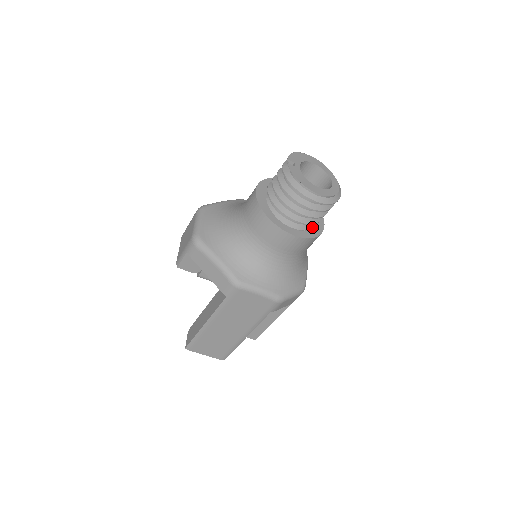
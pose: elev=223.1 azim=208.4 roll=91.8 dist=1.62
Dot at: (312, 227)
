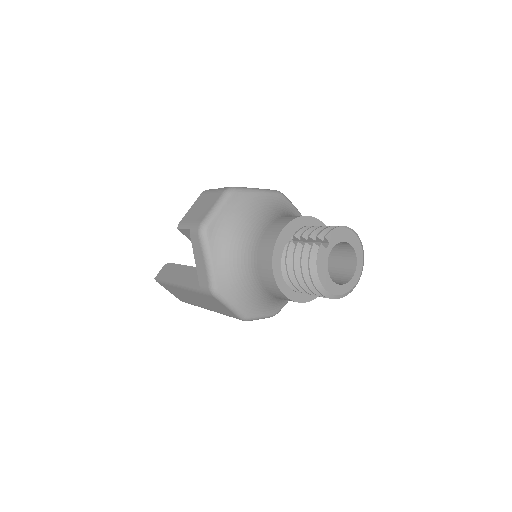
Dot at: occluded
